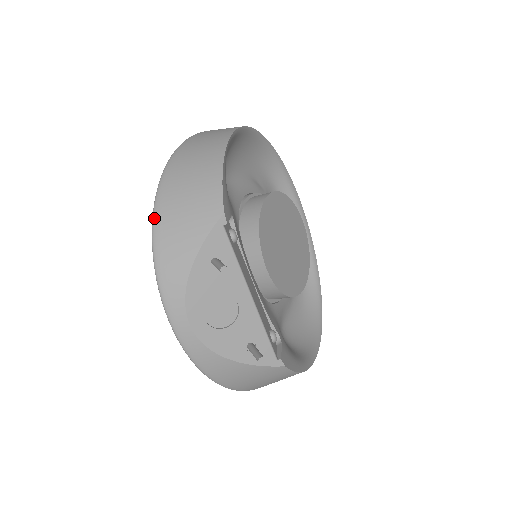
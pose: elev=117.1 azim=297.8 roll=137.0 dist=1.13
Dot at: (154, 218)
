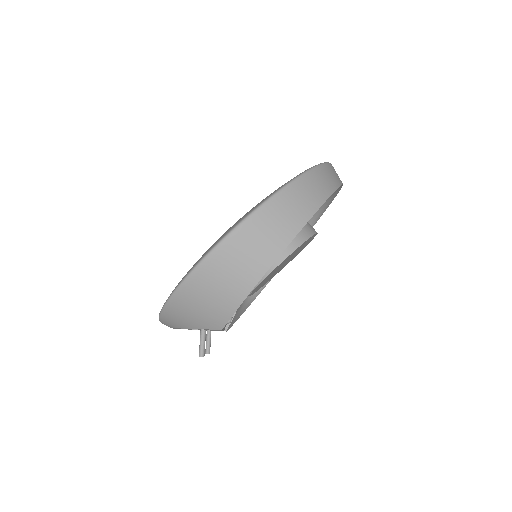
Dot at: (172, 298)
